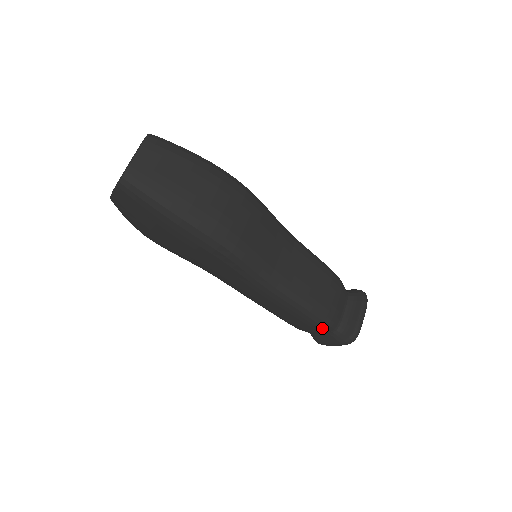
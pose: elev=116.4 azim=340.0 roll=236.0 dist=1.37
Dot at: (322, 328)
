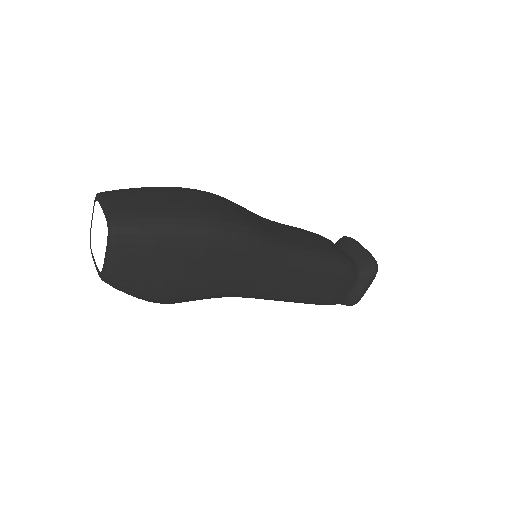
Dot at: (350, 275)
